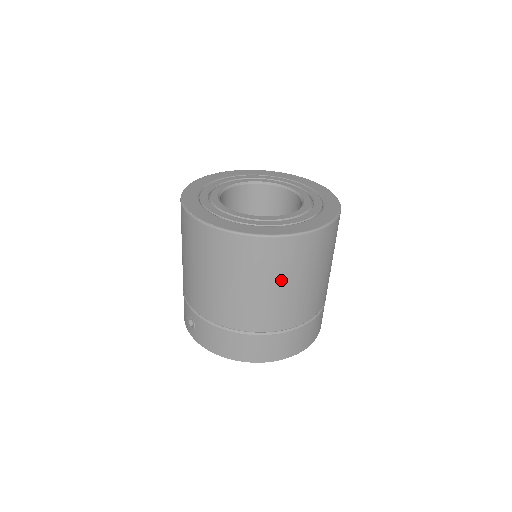
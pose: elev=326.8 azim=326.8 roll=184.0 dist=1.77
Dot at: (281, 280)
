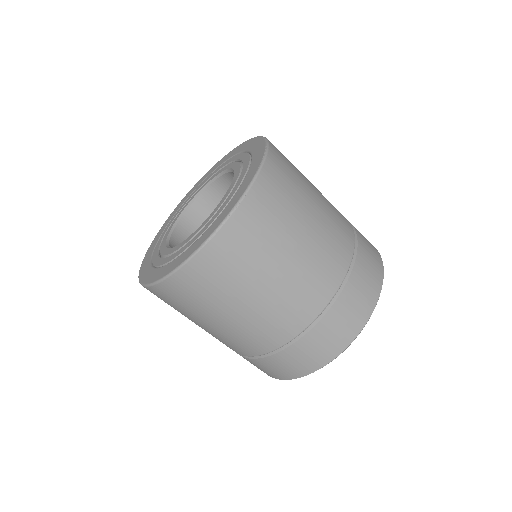
Dot at: (197, 318)
